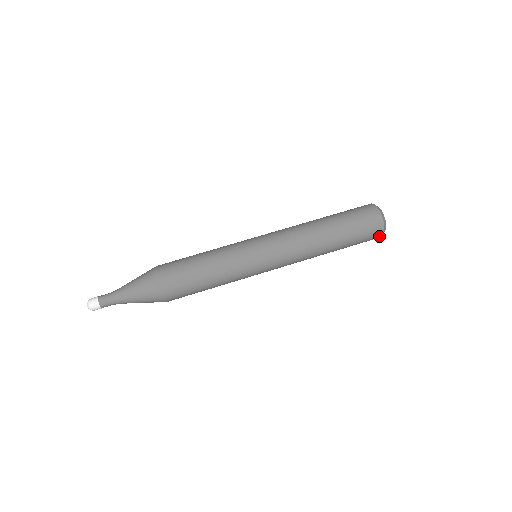
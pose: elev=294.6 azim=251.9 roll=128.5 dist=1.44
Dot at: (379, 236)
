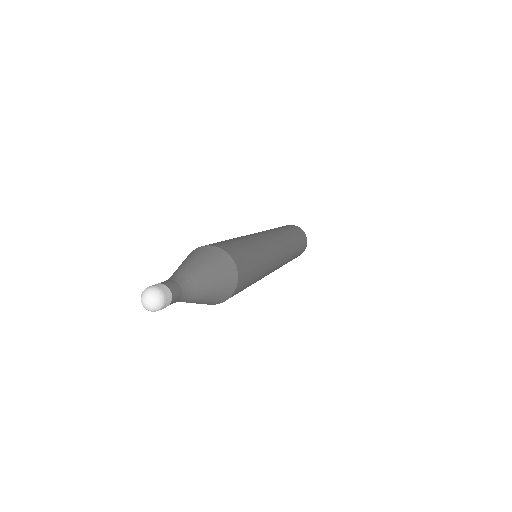
Dot at: (301, 230)
